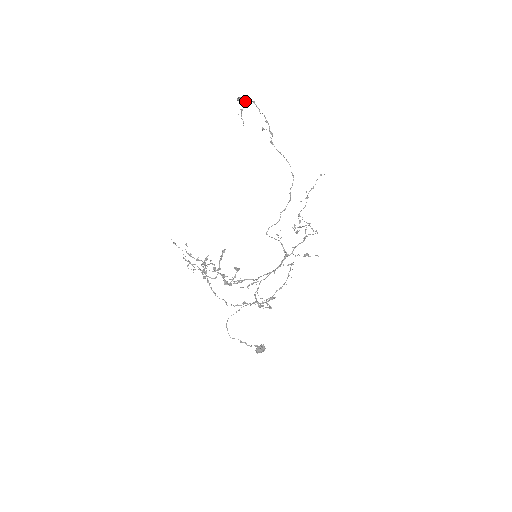
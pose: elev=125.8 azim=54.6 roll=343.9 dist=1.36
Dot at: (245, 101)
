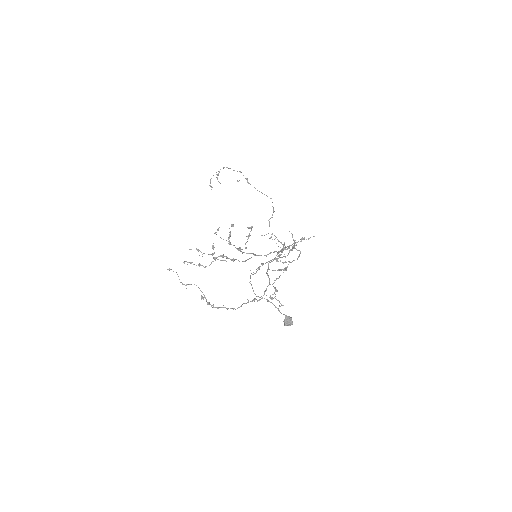
Dot at: occluded
